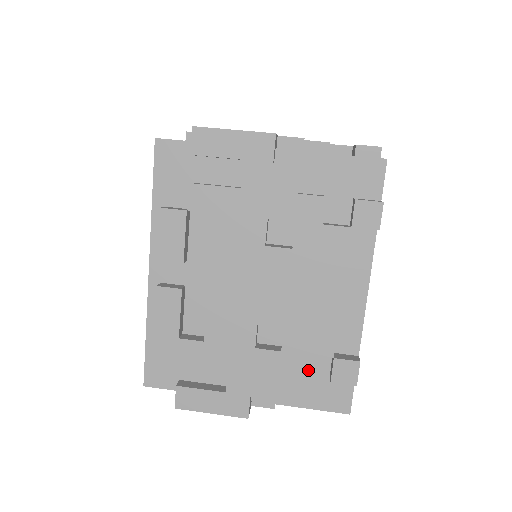
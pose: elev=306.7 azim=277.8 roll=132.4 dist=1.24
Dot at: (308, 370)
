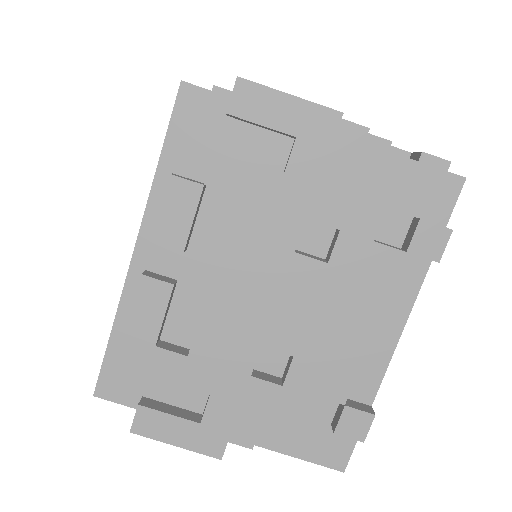
Dot at: occluded
